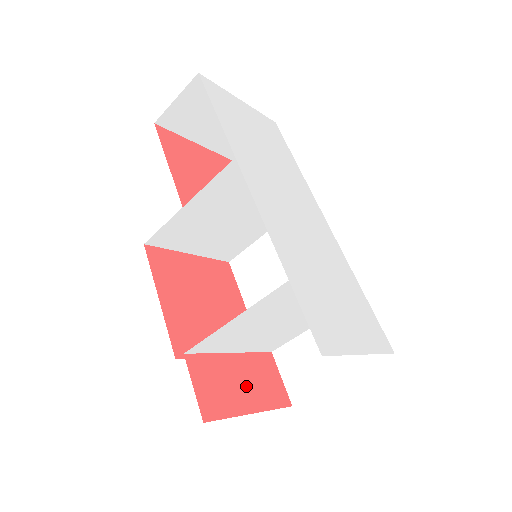
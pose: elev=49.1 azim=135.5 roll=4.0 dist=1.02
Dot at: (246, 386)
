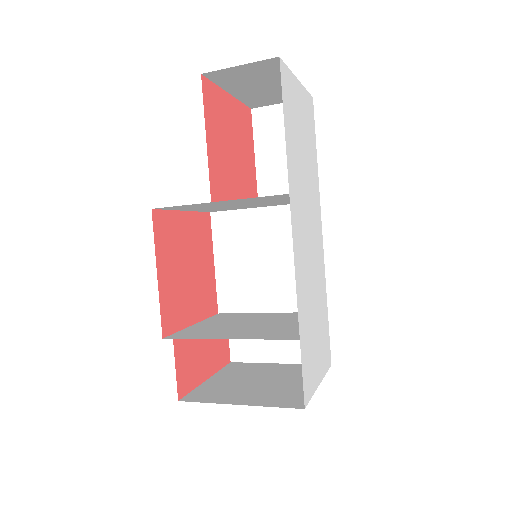
Dot at: (207, 355)
